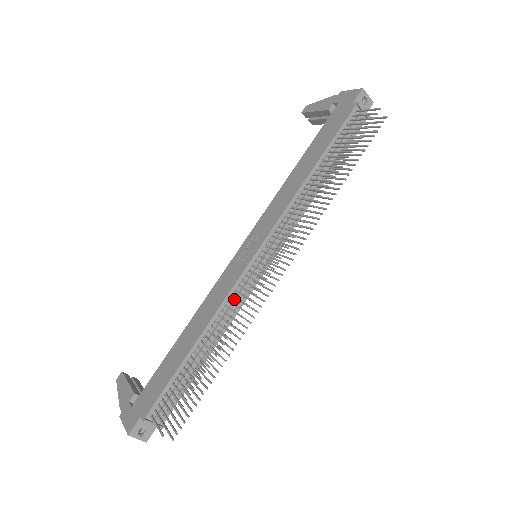
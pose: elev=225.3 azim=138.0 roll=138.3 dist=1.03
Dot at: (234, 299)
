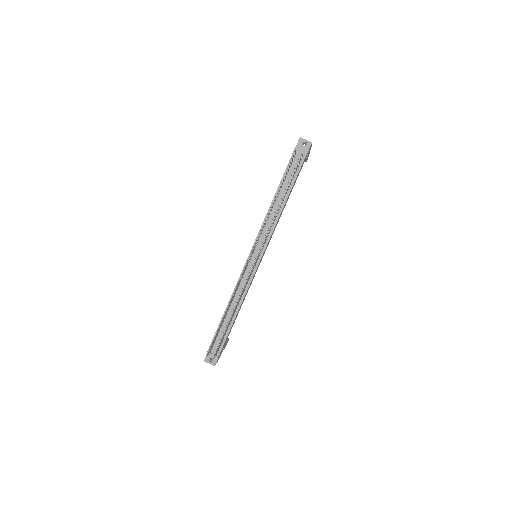
Dot at: (242, 282)
